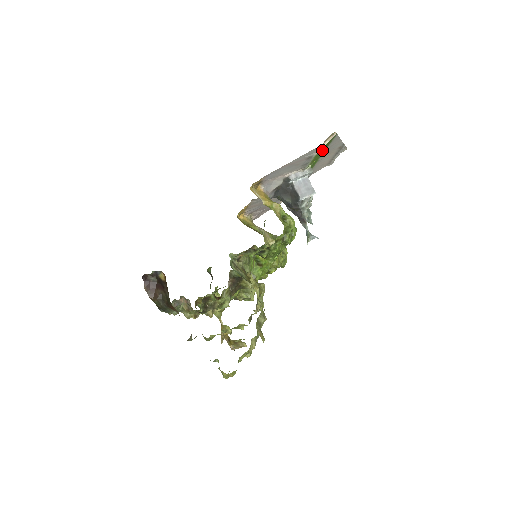
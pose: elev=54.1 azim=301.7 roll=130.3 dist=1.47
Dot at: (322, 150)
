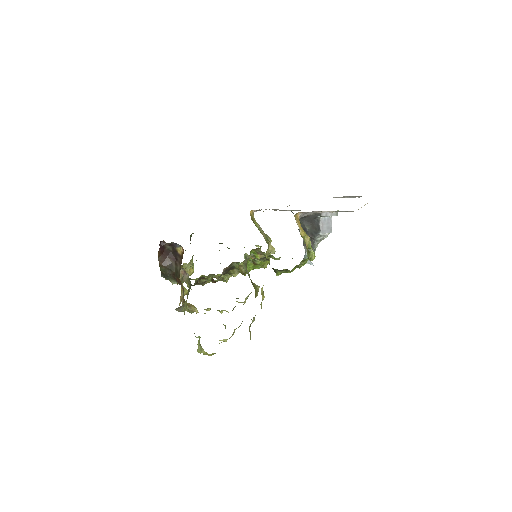
Dot at: occluded
